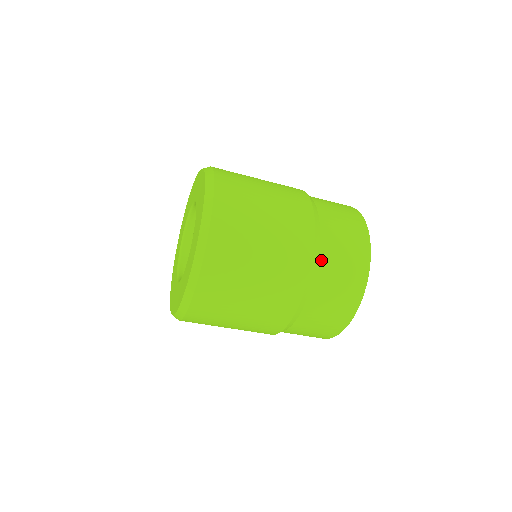
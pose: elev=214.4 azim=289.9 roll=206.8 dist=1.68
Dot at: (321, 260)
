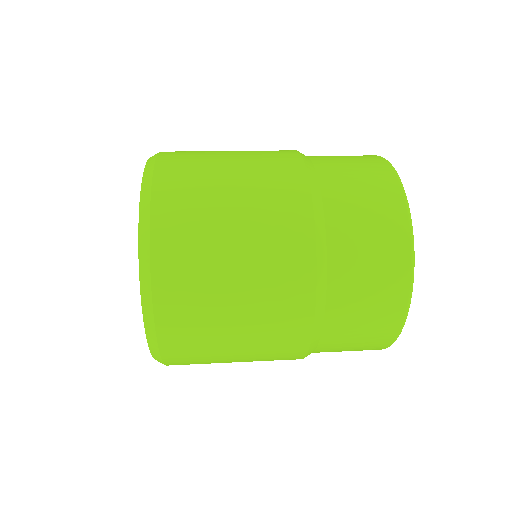
Dot at: occluded
